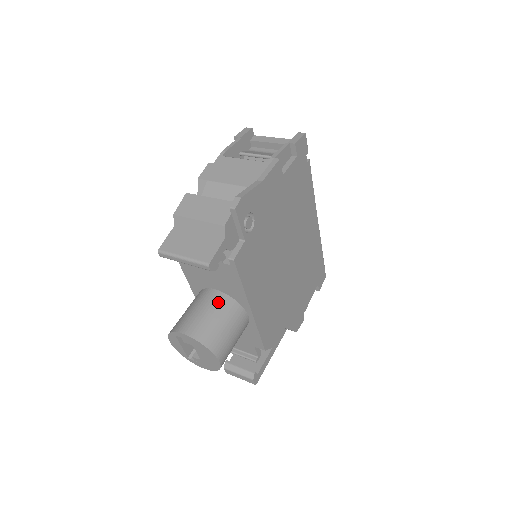
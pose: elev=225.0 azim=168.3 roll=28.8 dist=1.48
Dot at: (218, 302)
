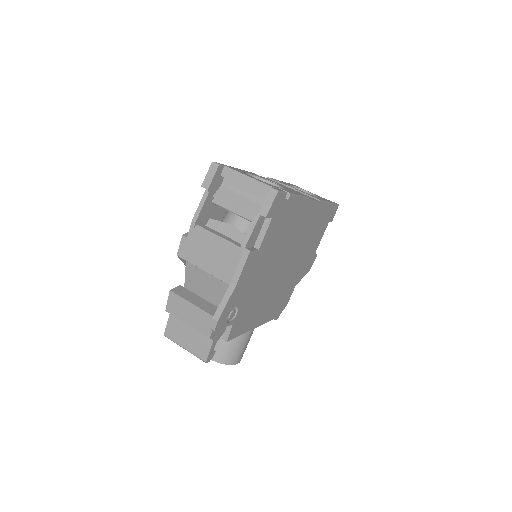
Dot at: occluded
